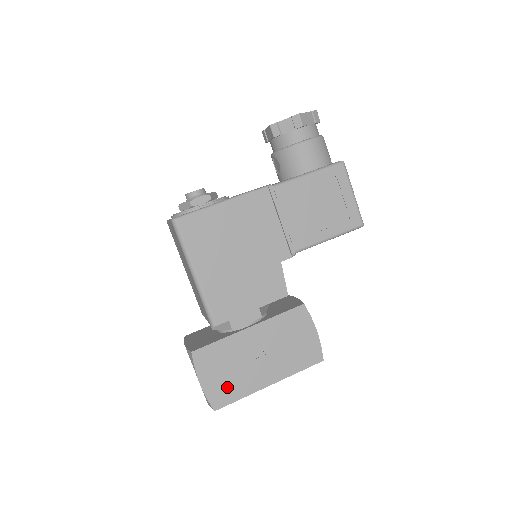
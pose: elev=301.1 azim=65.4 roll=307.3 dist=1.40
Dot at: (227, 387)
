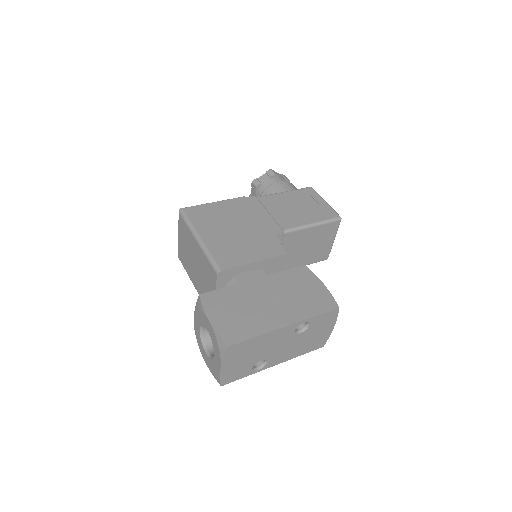
Dot at: (239, 325)
